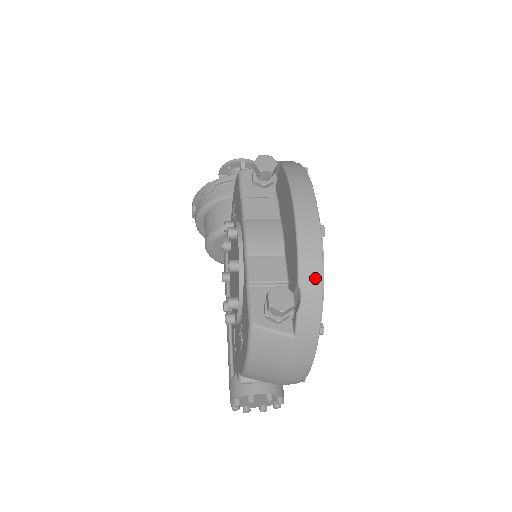
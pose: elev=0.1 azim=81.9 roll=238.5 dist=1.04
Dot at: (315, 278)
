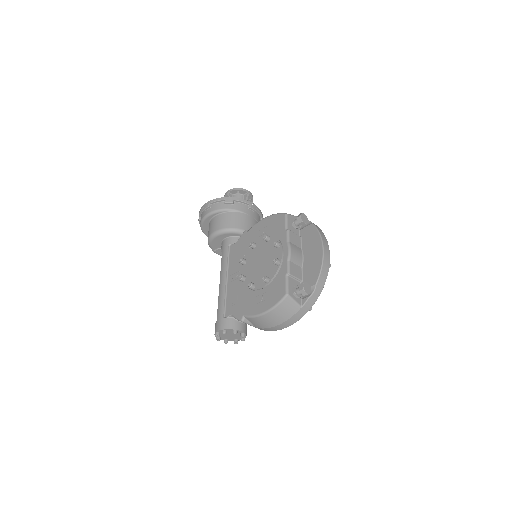
Dot at: (322, 285)
